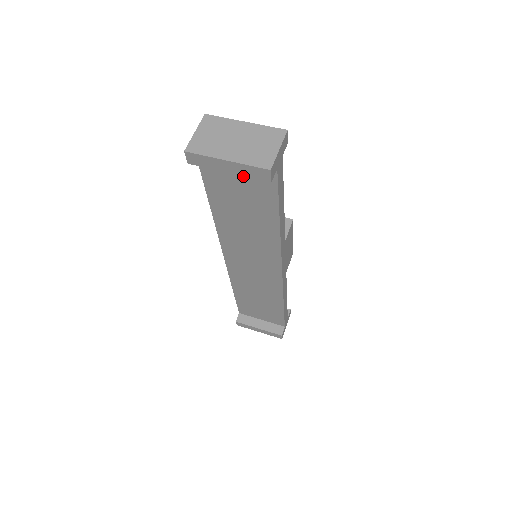
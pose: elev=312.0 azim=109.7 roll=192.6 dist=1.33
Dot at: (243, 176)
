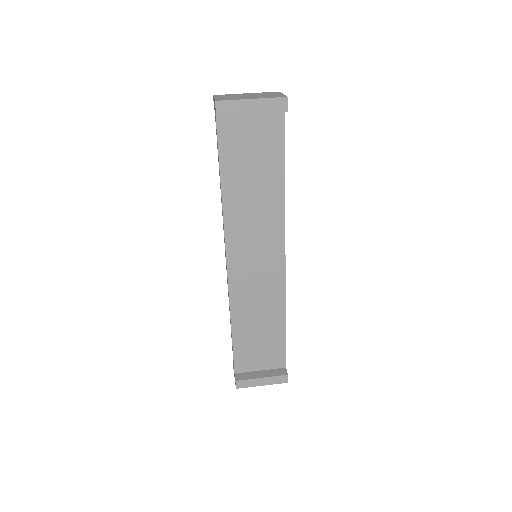
Dot at: (256, 130)
